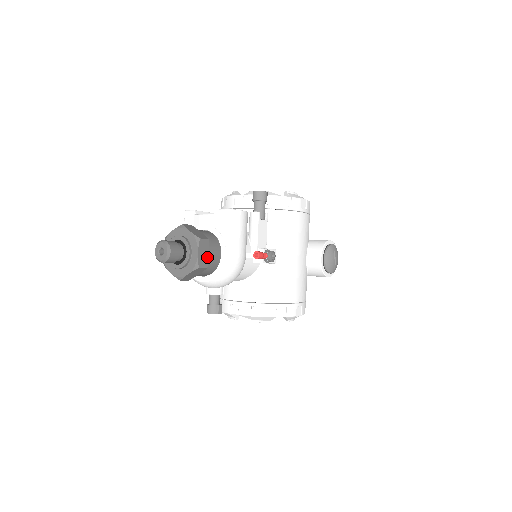
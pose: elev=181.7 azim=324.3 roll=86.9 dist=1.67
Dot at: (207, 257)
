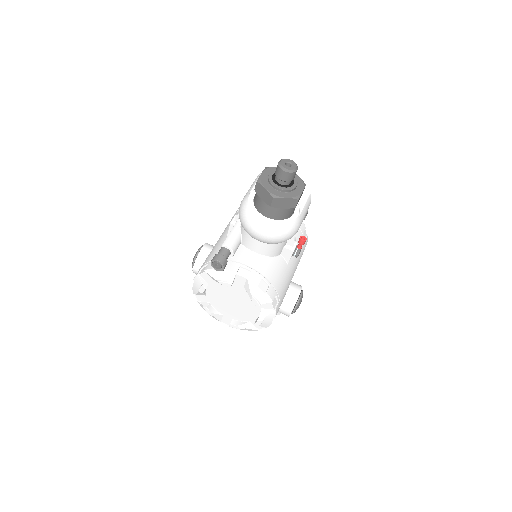
Dot at: occluded
